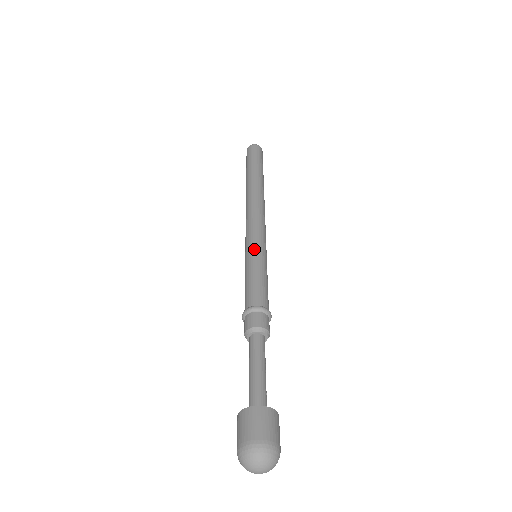
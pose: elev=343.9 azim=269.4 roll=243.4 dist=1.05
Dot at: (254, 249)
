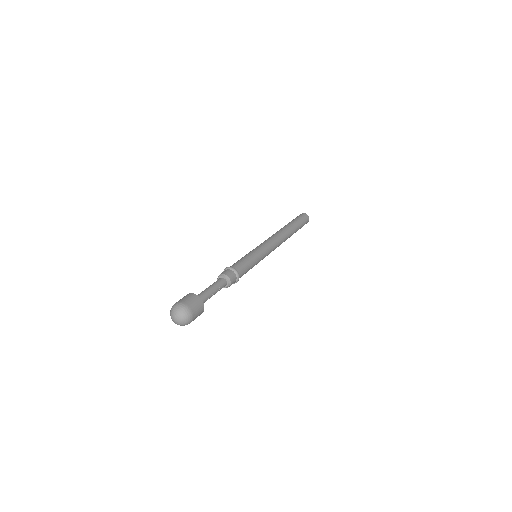
Dot at: (254, 250)
